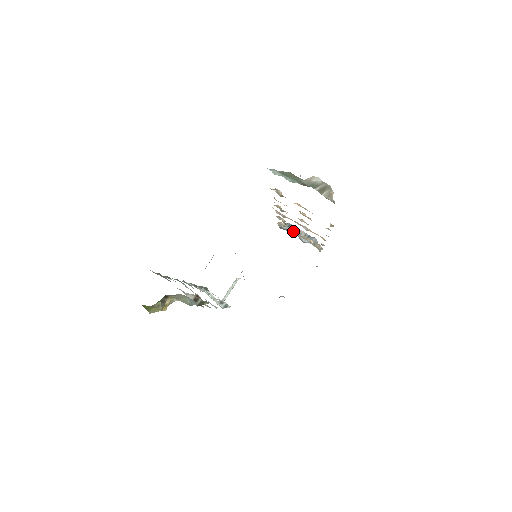
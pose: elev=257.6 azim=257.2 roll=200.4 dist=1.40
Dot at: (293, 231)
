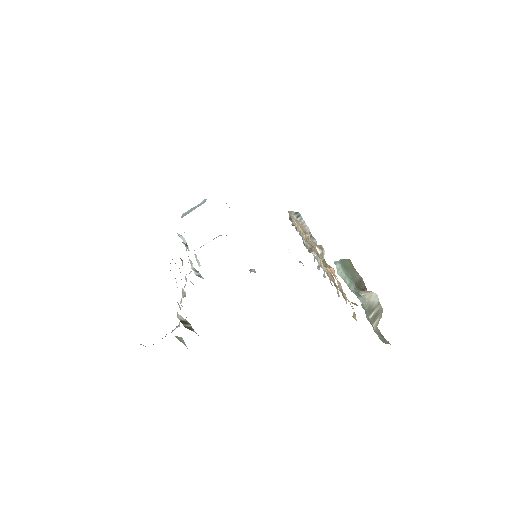
Dot at: occluded
